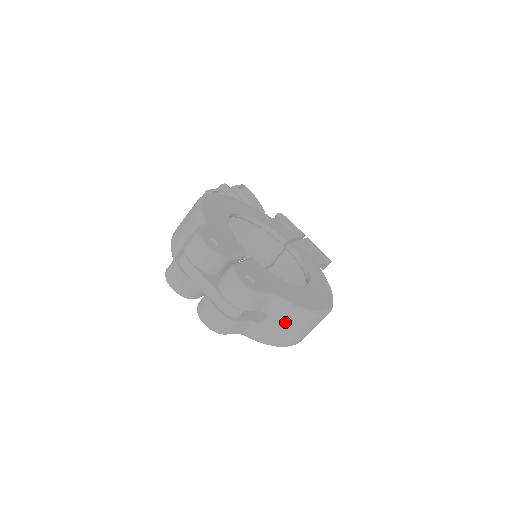
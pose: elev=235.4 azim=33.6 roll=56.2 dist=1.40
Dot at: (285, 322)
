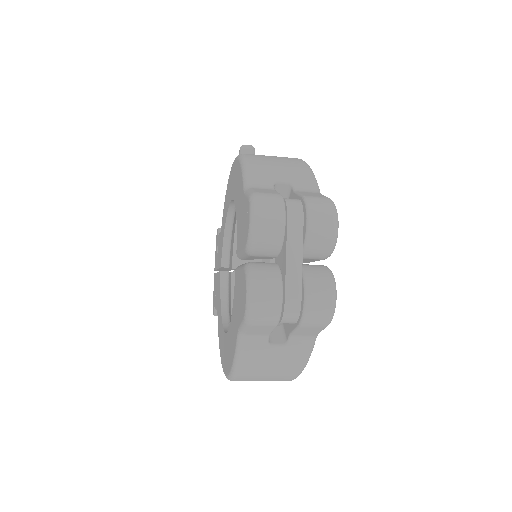
Dot at: (283, 363)
